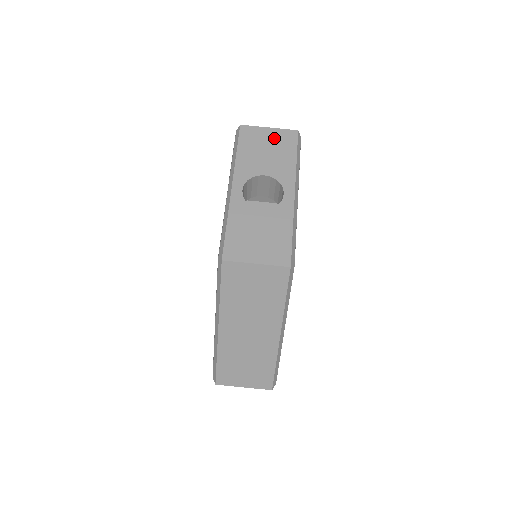
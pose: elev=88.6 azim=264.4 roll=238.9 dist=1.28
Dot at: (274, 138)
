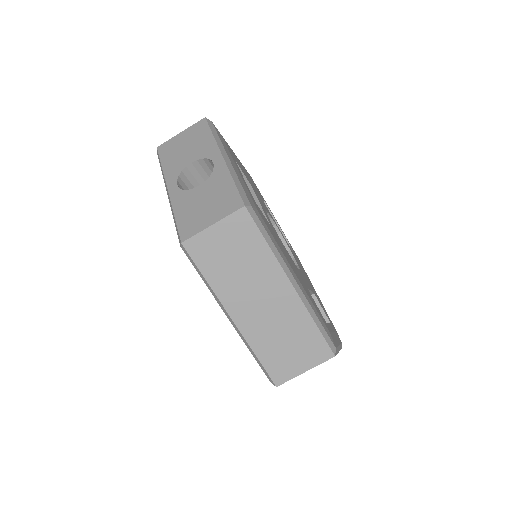
Dot at: (188, 135)
